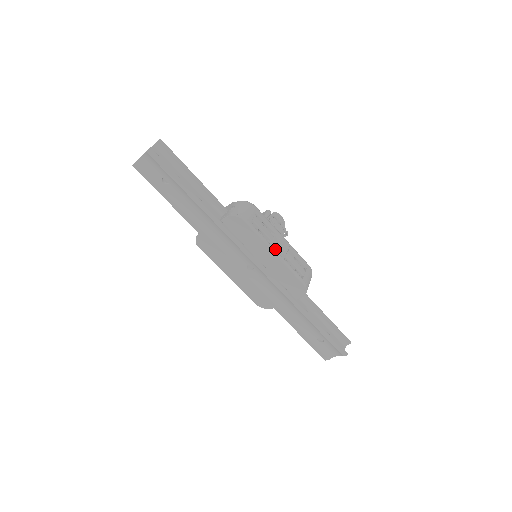
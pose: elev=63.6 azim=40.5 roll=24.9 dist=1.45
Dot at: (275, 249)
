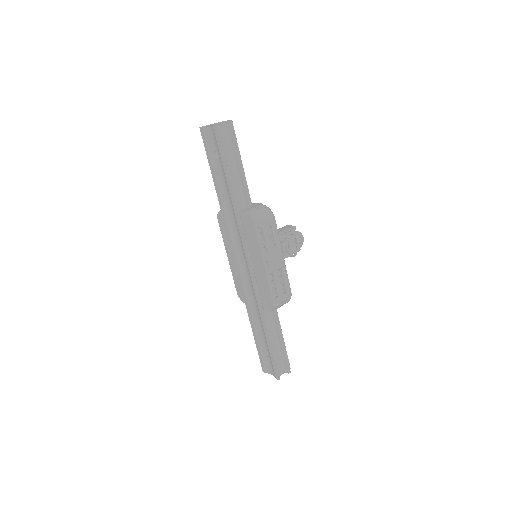
Dot at: (267, 261)
